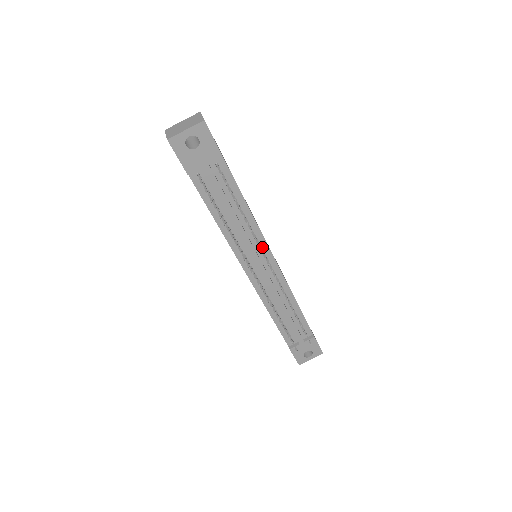
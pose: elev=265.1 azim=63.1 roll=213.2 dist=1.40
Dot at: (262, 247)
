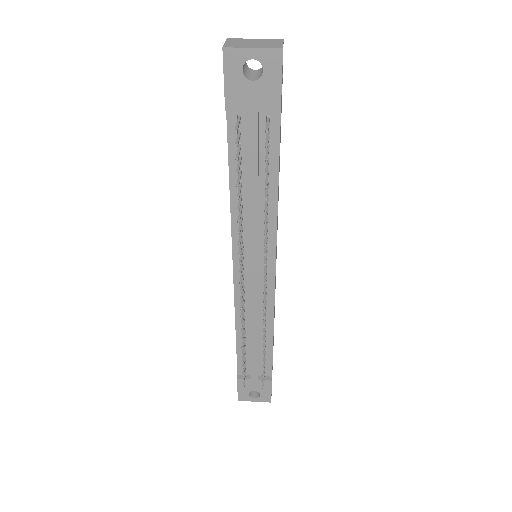
Dot at: (268, 249)
